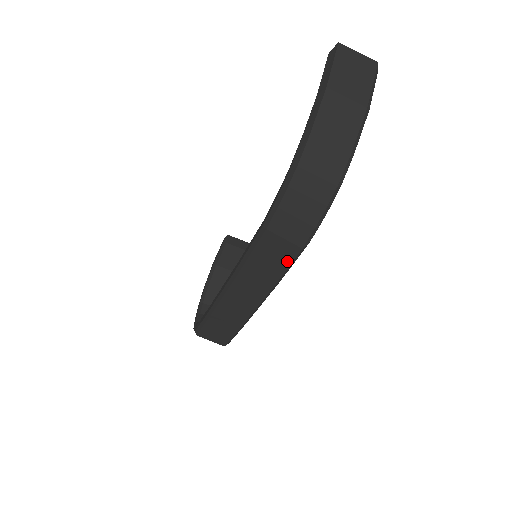
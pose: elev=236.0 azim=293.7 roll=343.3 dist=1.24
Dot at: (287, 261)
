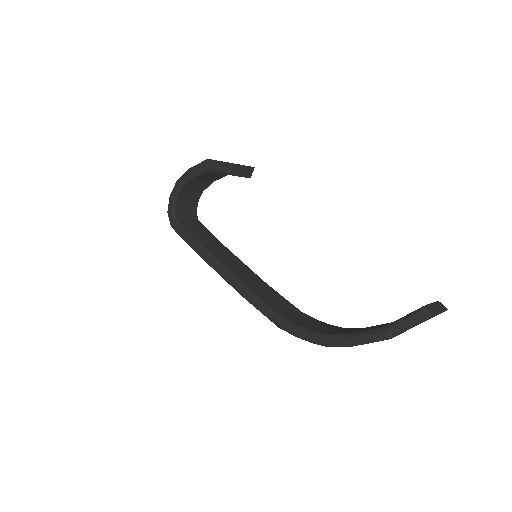
Dot at: occluded
